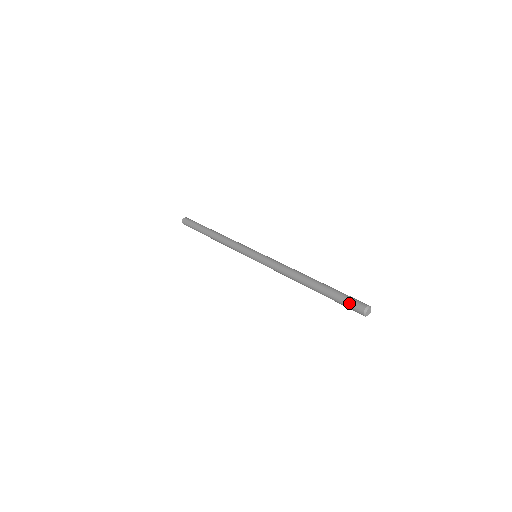
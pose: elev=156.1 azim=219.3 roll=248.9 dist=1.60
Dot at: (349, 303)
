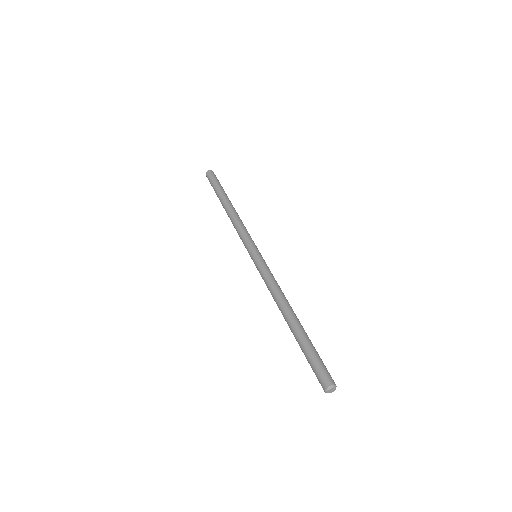
Dot at: (314, 372)
